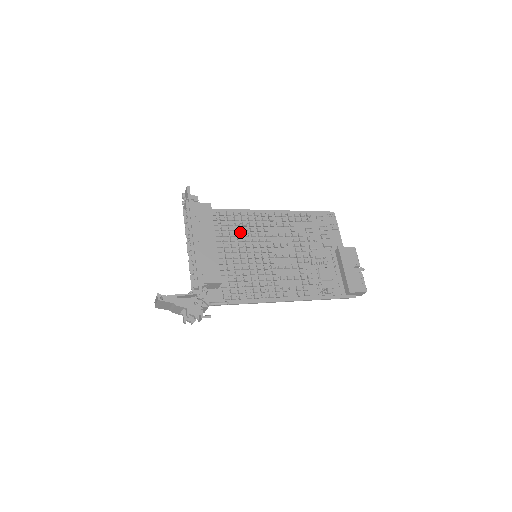
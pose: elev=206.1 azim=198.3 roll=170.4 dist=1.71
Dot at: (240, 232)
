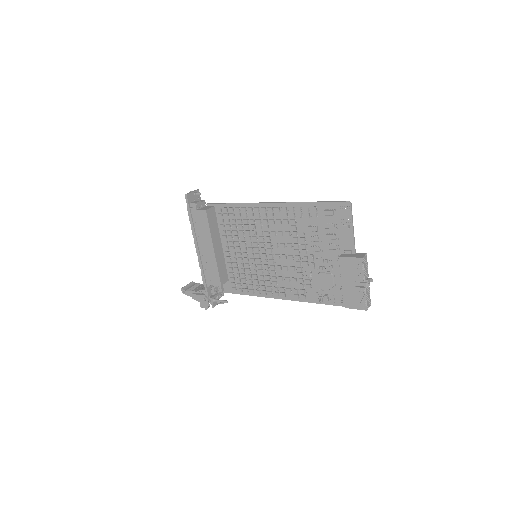
Dot at: (241, 231)
